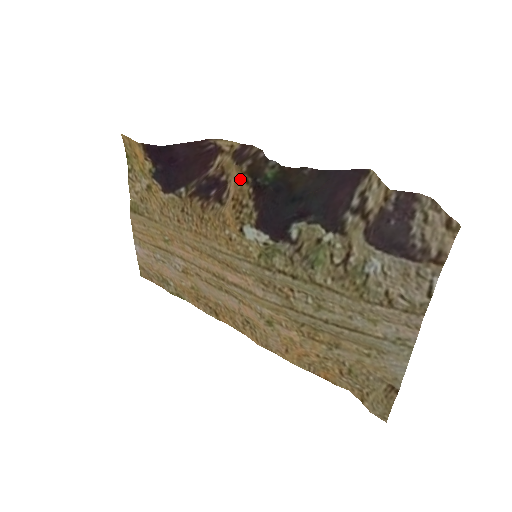
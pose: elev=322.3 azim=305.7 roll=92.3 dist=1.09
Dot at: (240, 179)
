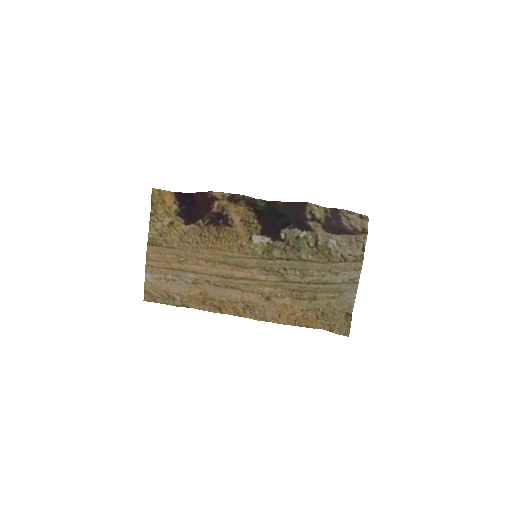
Dot at: (244, 209)
